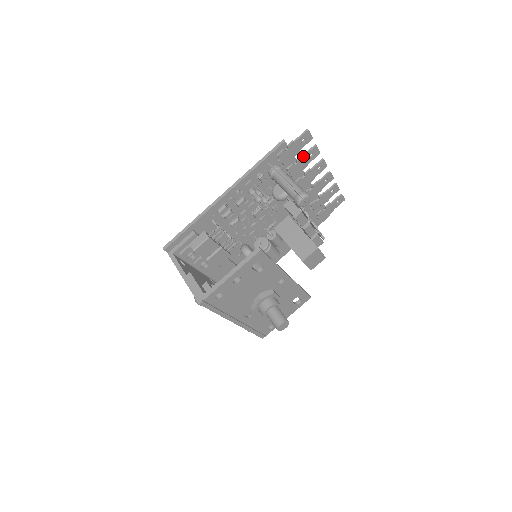
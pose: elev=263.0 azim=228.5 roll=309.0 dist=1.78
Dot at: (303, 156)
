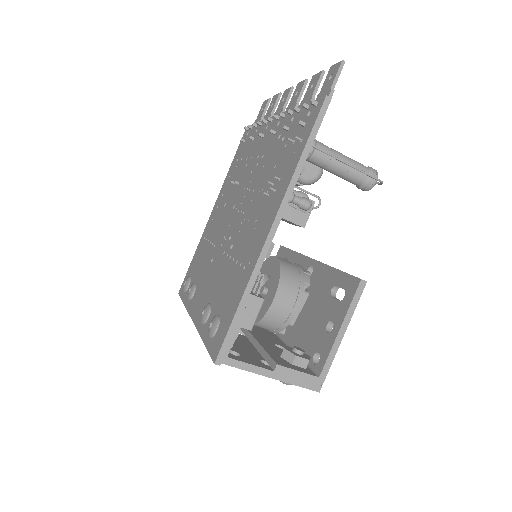
Dot at: (314, 97)
